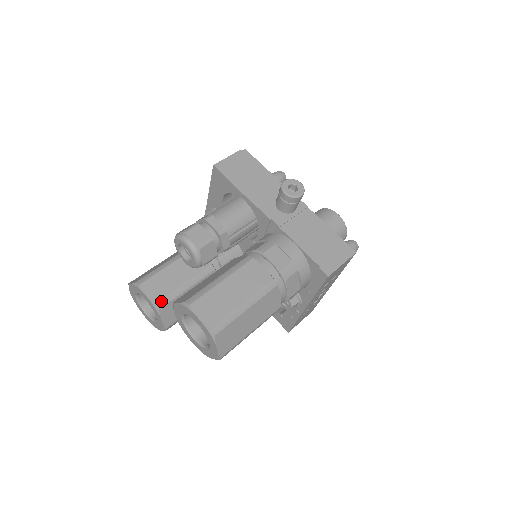
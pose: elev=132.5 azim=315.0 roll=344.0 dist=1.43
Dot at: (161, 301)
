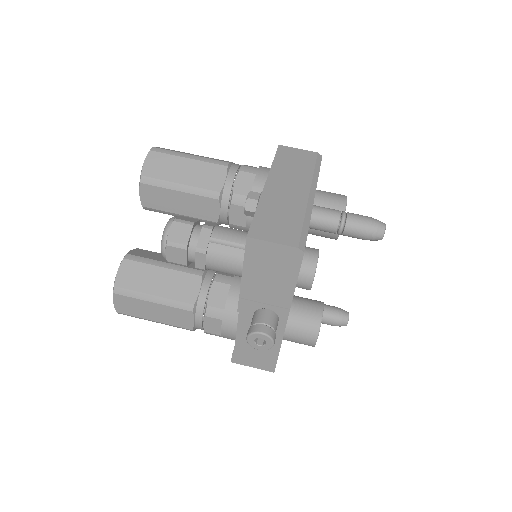
Dot at: (149, 208)
